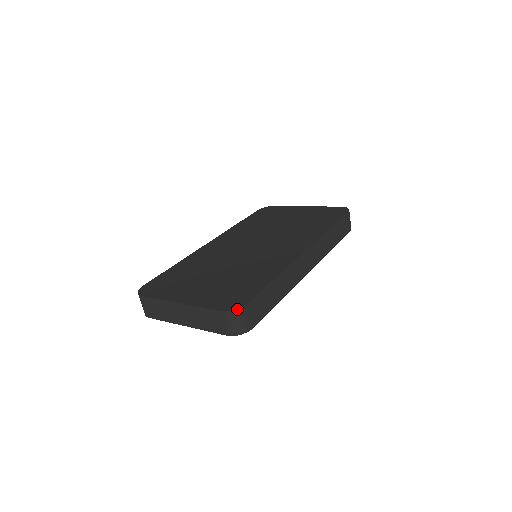
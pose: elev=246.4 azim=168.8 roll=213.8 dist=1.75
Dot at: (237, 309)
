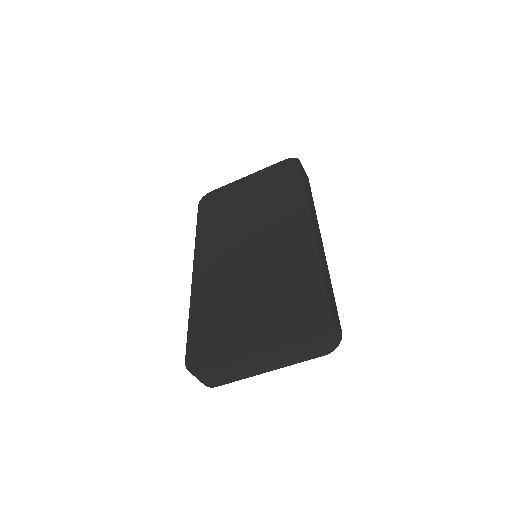
Dot at: (329, 327)
